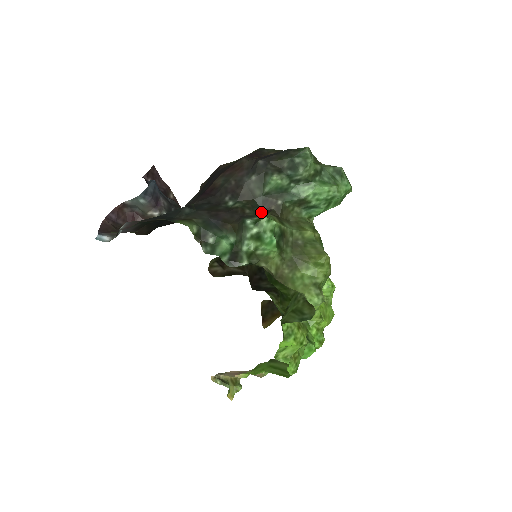
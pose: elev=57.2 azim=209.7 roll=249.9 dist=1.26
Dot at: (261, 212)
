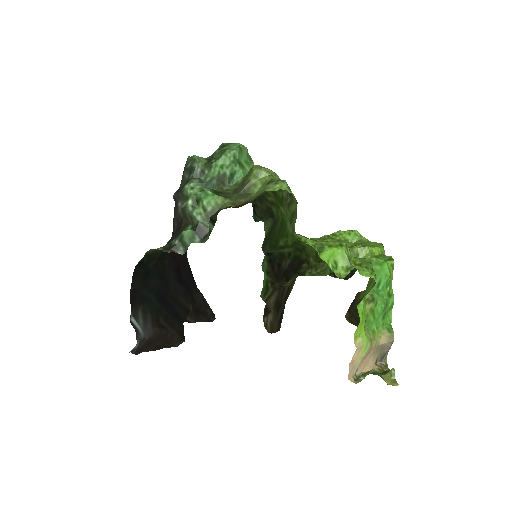
Dot at: occluded
